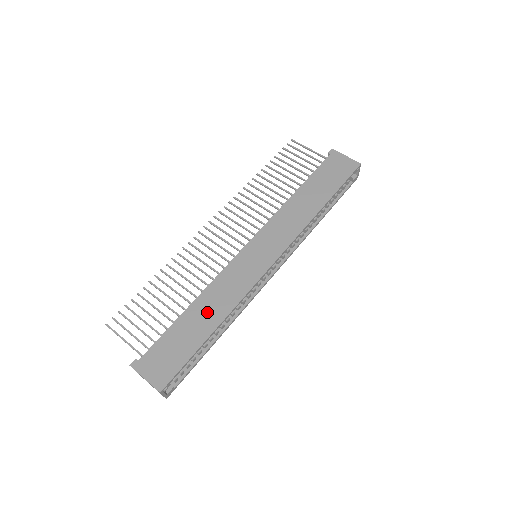
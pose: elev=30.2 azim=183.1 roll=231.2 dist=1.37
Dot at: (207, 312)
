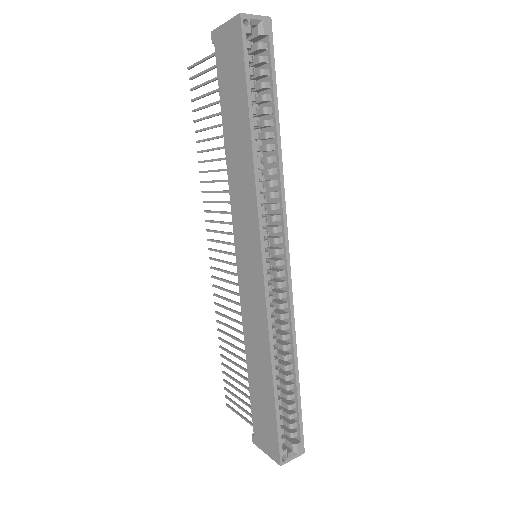
Dot at: (258, 361)
